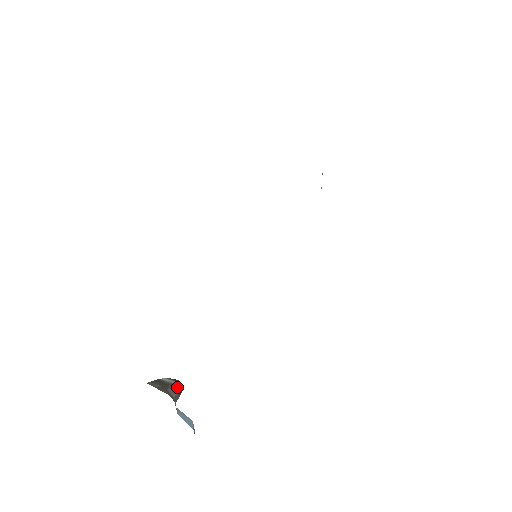
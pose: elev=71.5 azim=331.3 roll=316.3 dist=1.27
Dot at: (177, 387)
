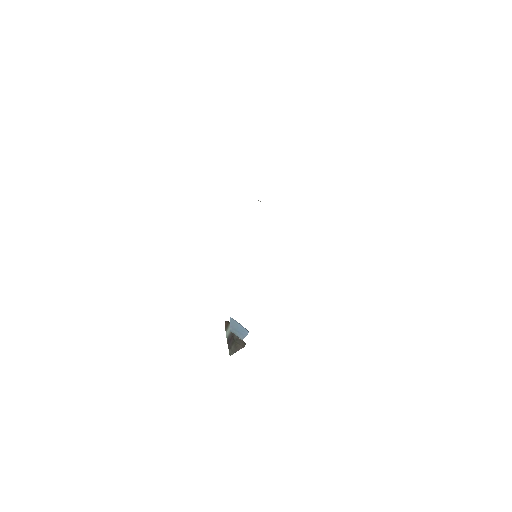
Dot at: occluded
